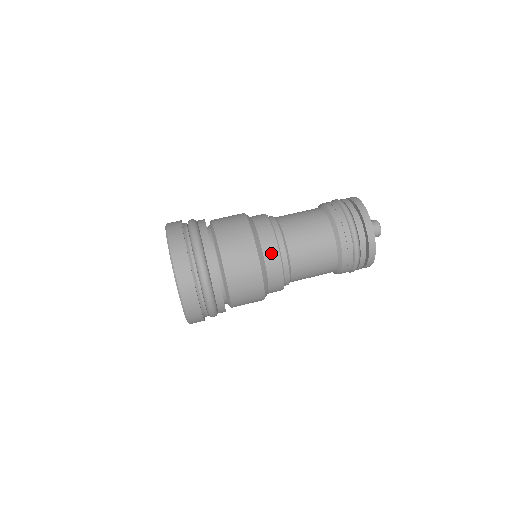
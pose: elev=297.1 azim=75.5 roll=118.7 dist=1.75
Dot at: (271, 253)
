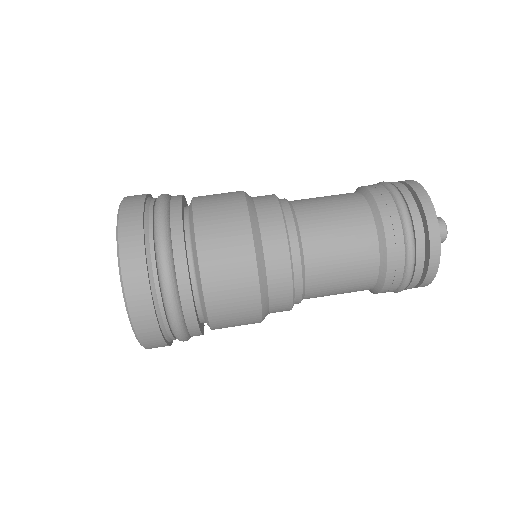
Dot at: (275, 243)
